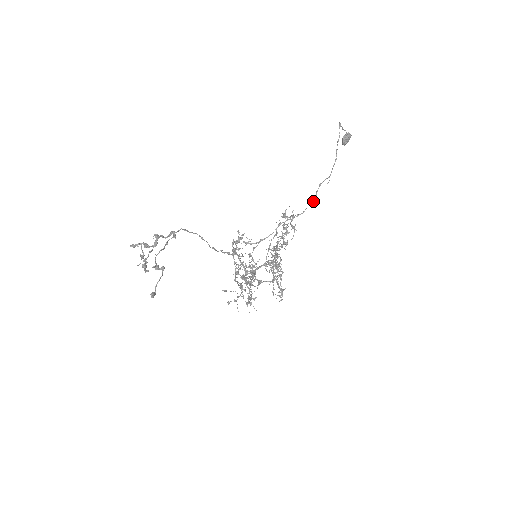
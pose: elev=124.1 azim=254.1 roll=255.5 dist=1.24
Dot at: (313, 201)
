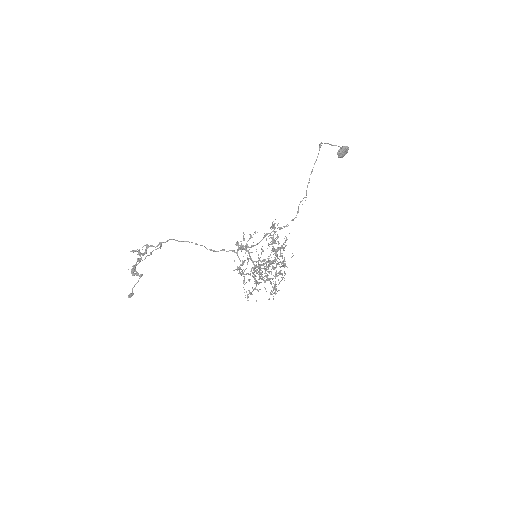
Dot at: occluded
